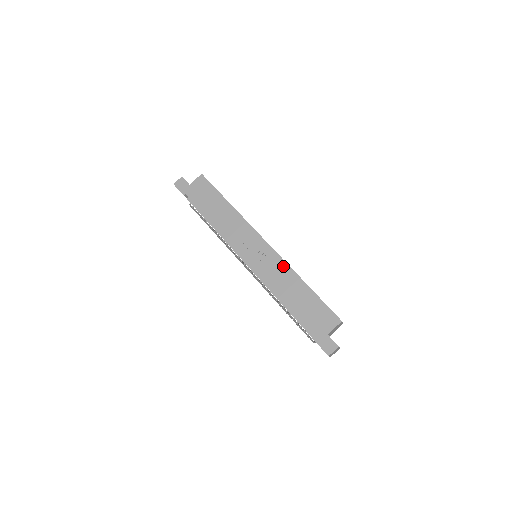
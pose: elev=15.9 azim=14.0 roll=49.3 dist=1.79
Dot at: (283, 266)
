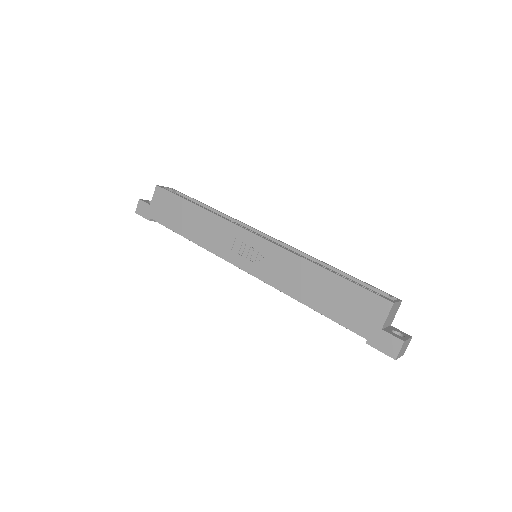
Dot at: (287, 258)
